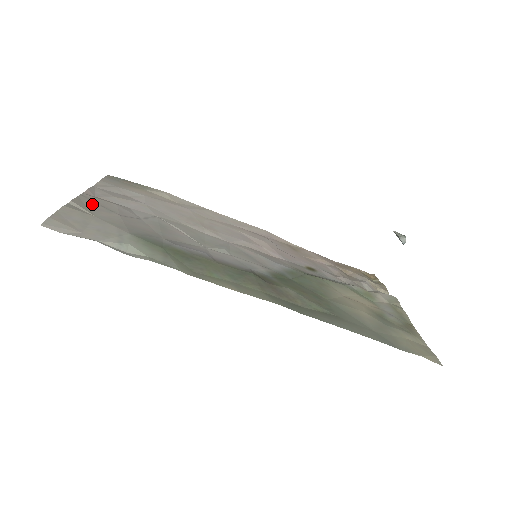
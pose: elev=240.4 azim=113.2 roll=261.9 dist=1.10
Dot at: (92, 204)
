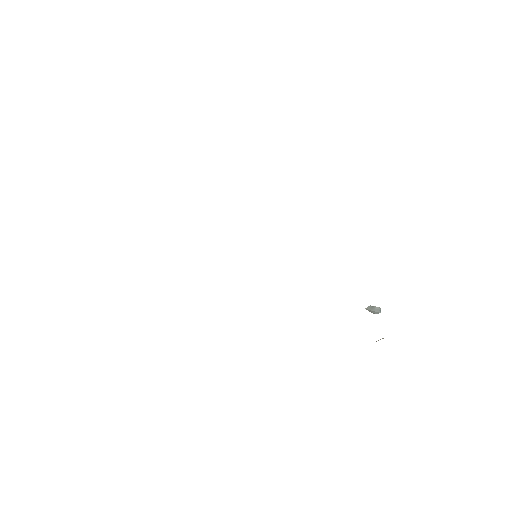
Dot at: occluded
